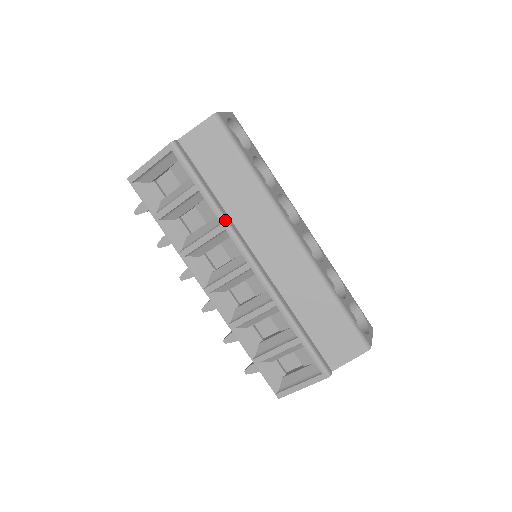
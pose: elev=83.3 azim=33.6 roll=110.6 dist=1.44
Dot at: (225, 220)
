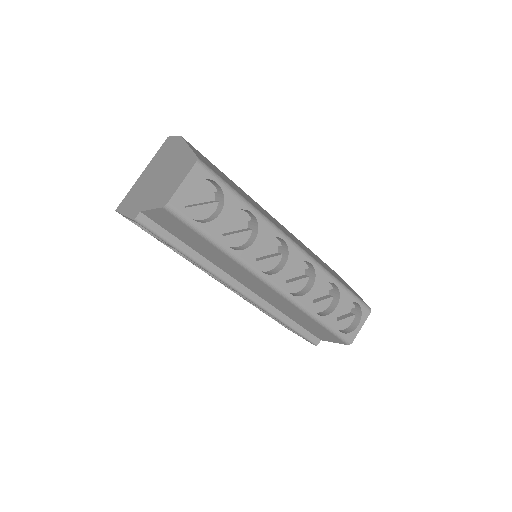
Dot at: (206, 269)
